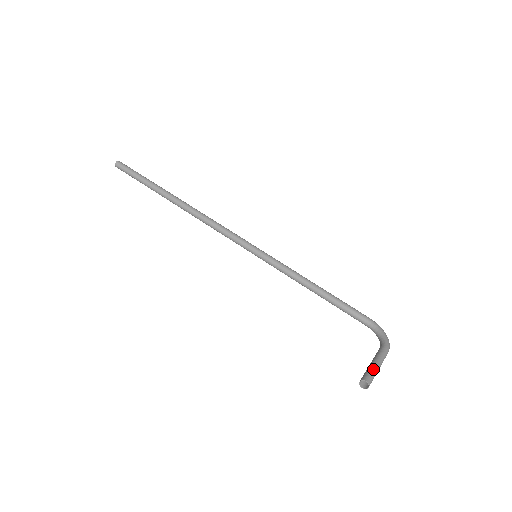
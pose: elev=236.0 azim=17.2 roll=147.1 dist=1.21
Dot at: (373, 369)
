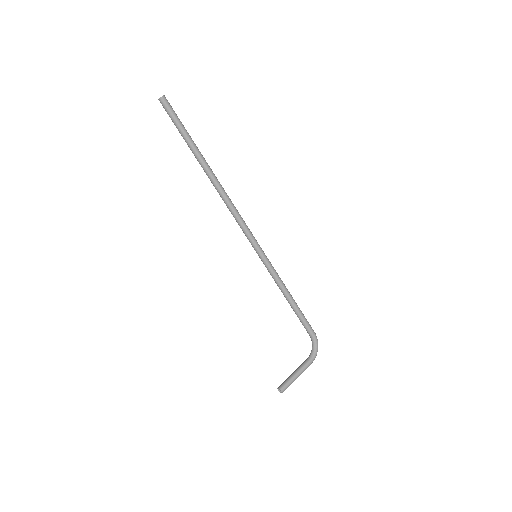
Dot at: (291, 382)
